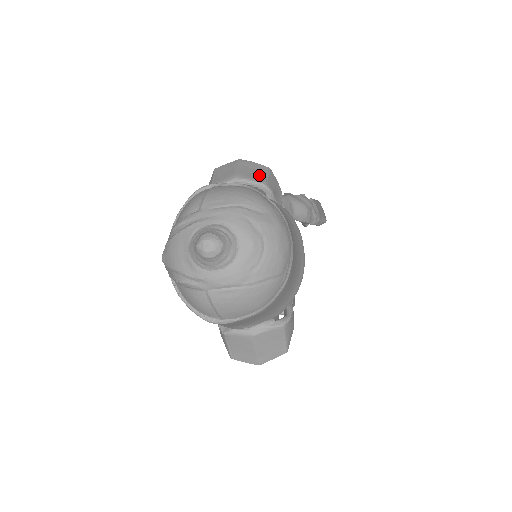
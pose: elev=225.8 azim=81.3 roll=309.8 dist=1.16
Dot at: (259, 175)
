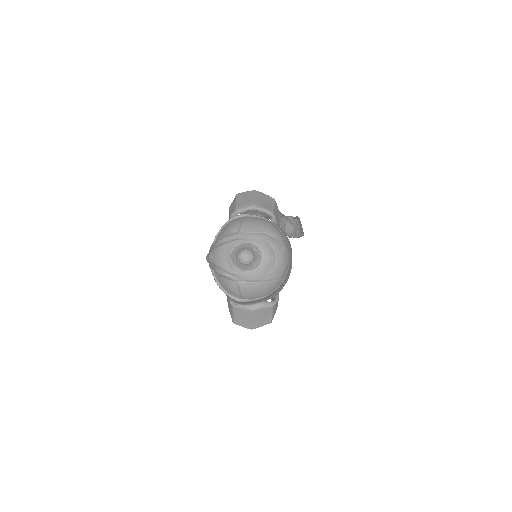
Dot at: (268, 205)
